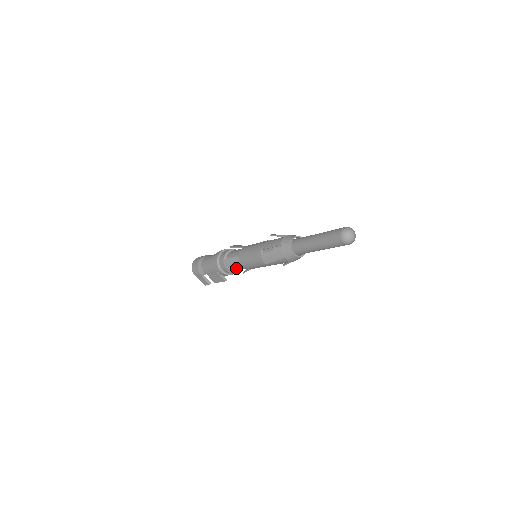
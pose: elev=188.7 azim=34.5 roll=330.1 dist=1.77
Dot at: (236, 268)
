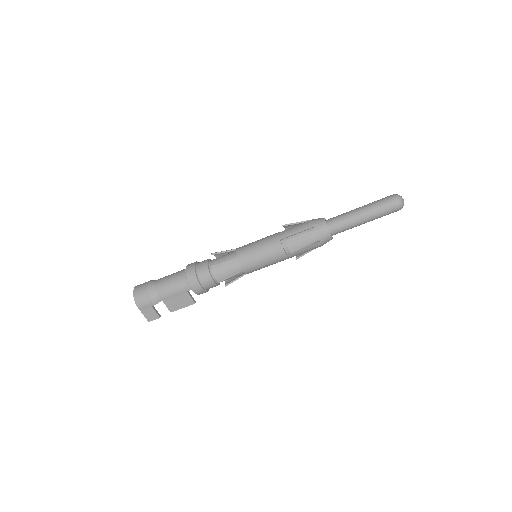
Dot at: (231, 274)
